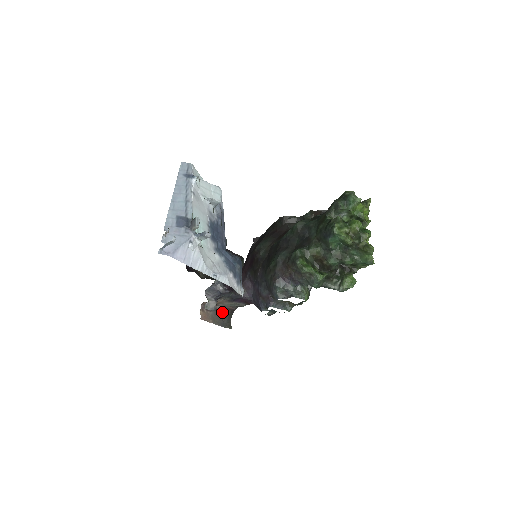
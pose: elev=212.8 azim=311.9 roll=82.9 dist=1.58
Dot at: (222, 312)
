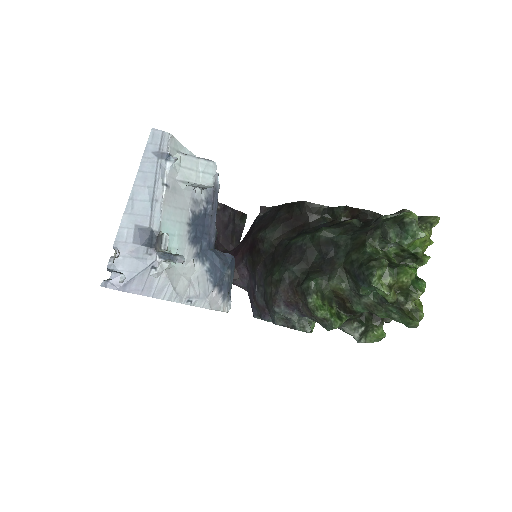
Dot at: occluded
